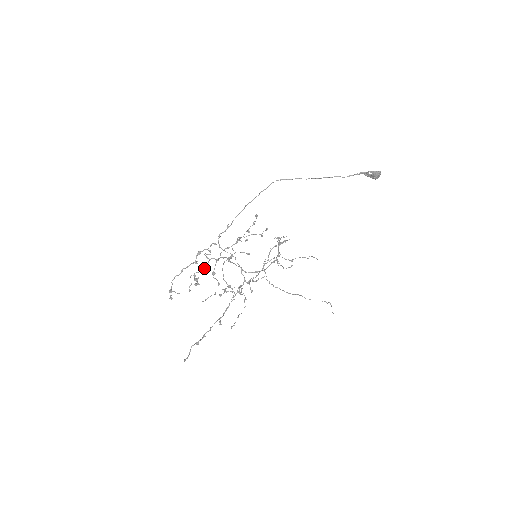
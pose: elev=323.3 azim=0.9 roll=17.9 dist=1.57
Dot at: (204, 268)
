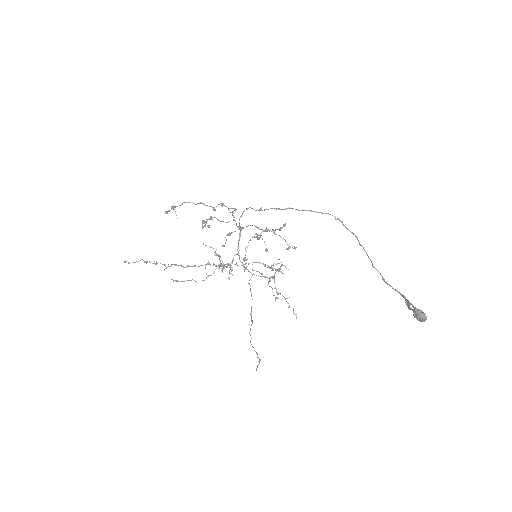
Dot at: occluded
